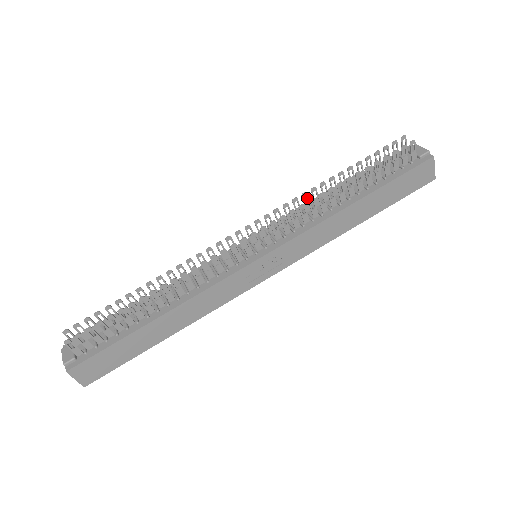
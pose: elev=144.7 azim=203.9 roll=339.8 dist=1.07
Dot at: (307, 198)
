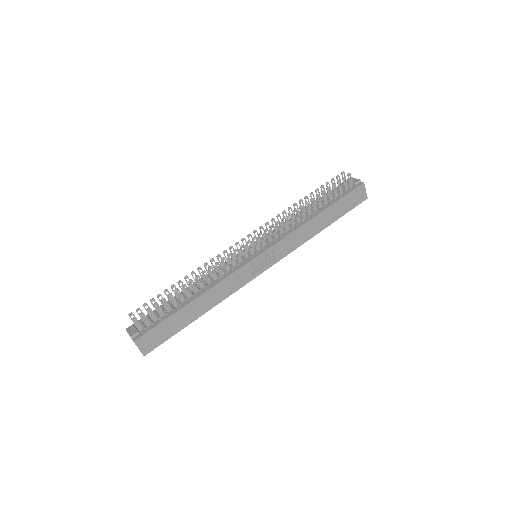
Dot at: (286, 215)
